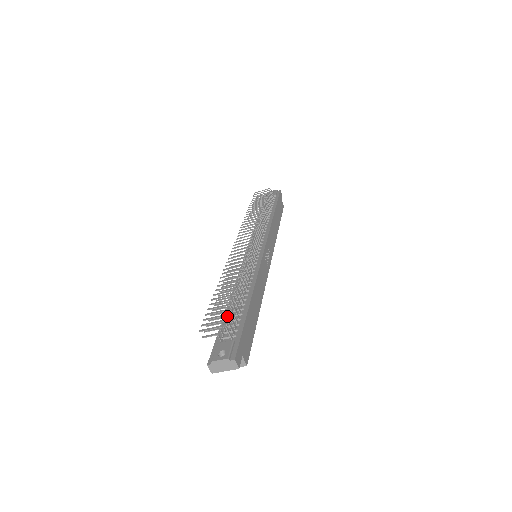
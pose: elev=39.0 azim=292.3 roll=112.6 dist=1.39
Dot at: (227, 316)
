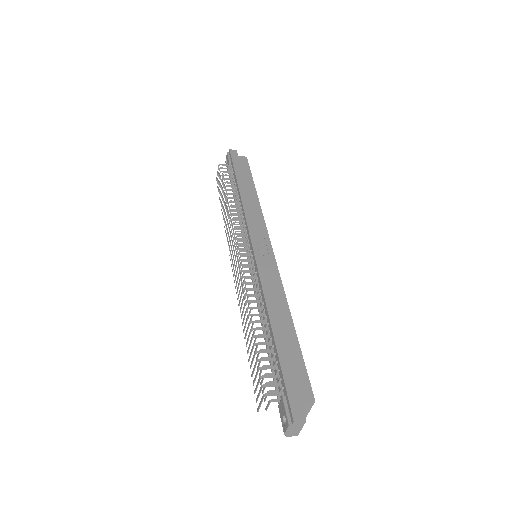
Dot at: occluded
